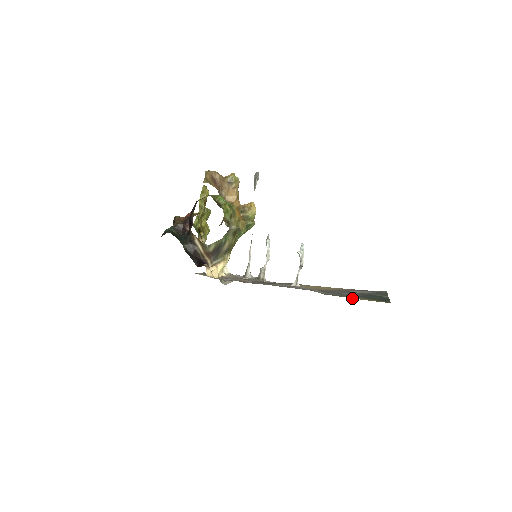
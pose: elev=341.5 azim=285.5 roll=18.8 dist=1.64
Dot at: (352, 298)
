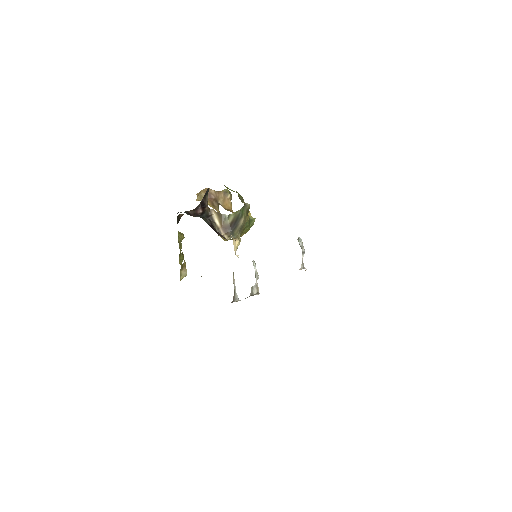
Dot at: occluded
